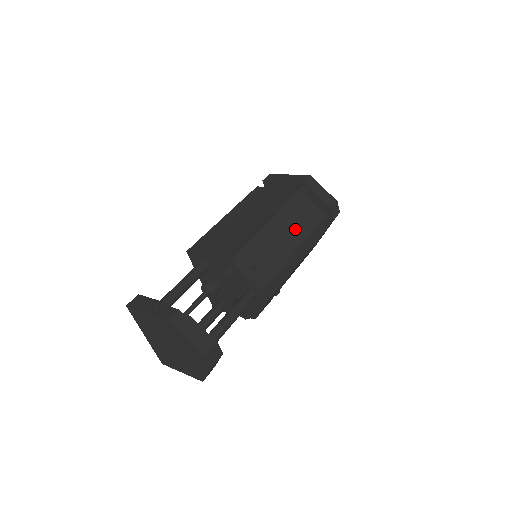
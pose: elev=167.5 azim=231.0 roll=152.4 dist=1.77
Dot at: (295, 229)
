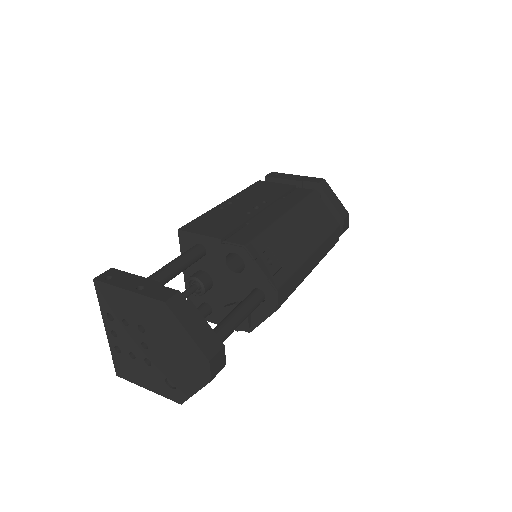
Dot at: (311, 230)
